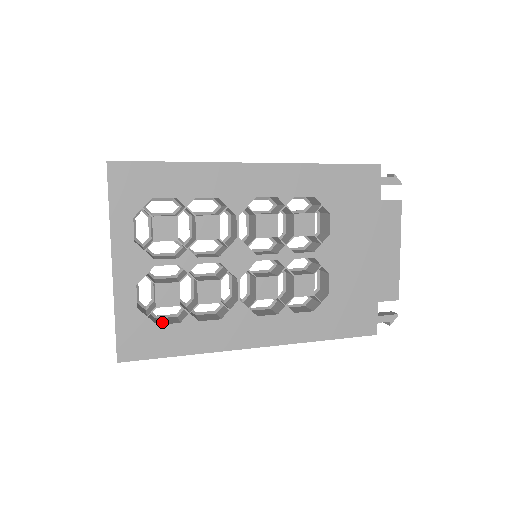
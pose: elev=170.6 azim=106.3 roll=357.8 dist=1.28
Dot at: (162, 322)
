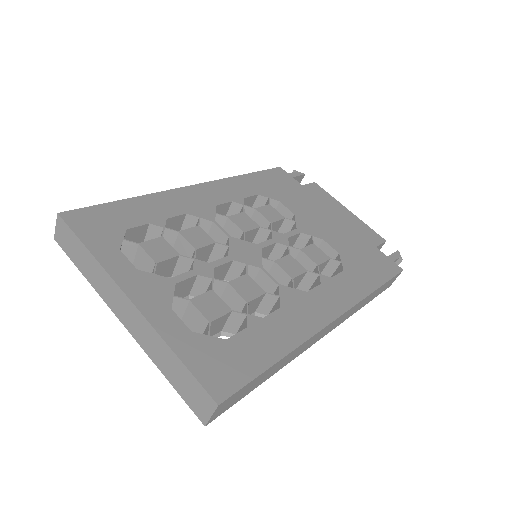
Dot at: occluded
